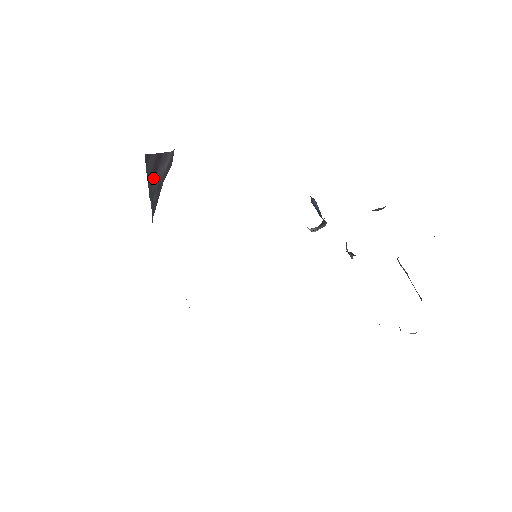
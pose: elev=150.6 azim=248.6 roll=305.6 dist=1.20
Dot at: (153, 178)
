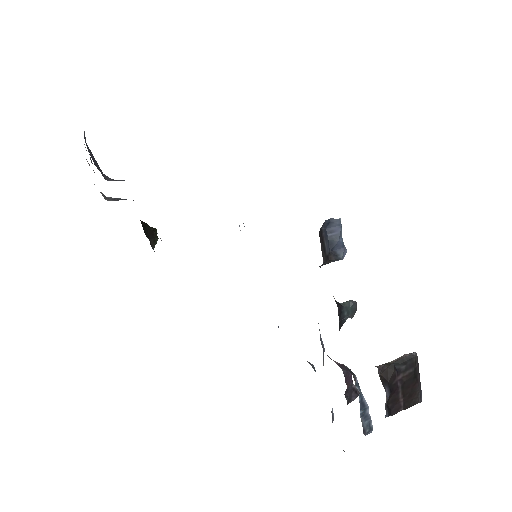
Dot at: occluded
